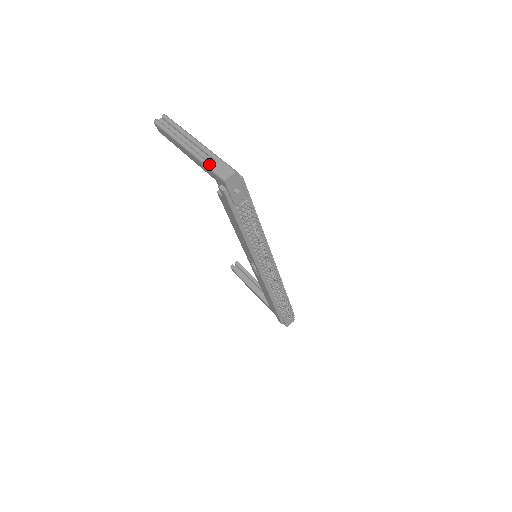
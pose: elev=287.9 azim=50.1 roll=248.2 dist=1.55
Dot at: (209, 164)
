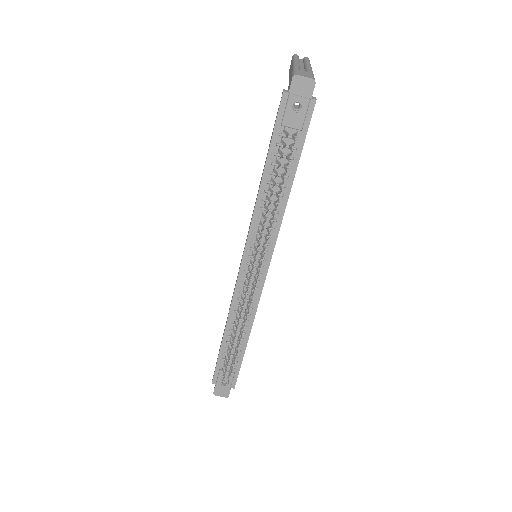
Dot at: (298, 69)
